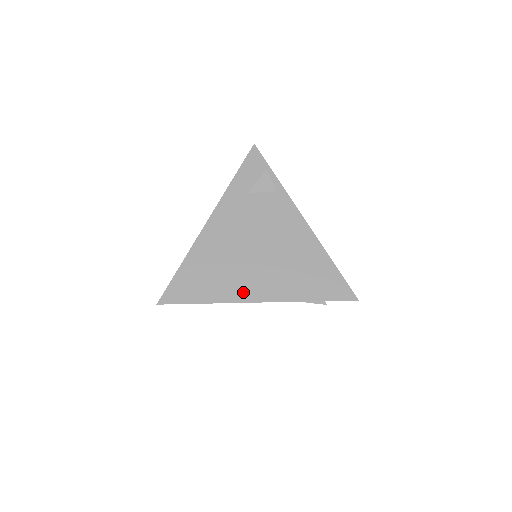
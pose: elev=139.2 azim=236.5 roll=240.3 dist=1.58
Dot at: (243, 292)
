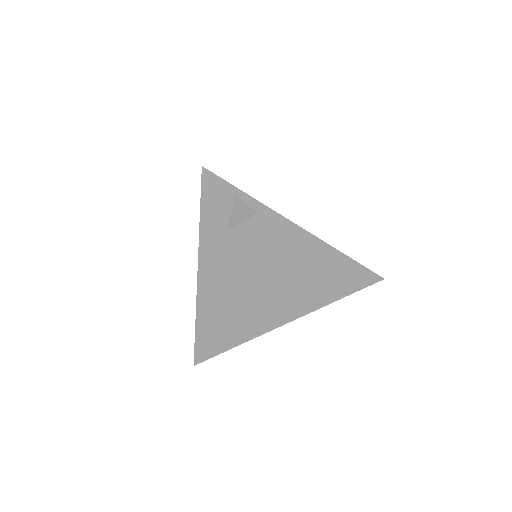
Dot at: (269, 322)
